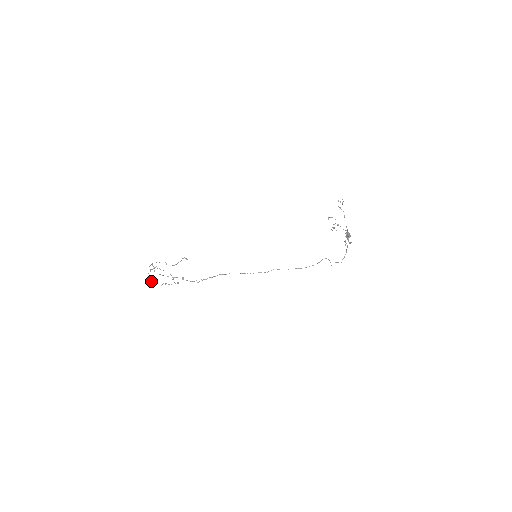
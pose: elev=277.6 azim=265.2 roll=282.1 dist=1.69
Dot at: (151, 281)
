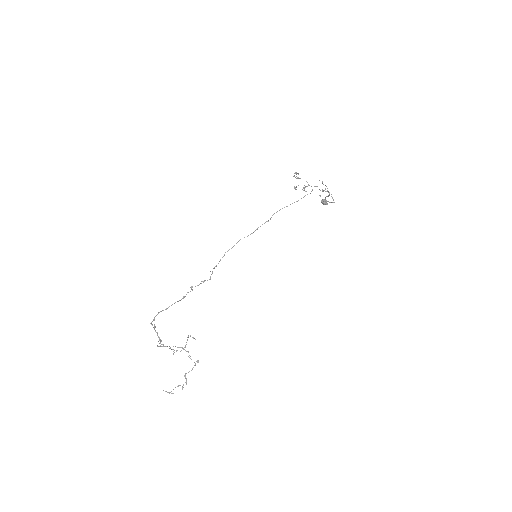
Dot at: (168, 392)
